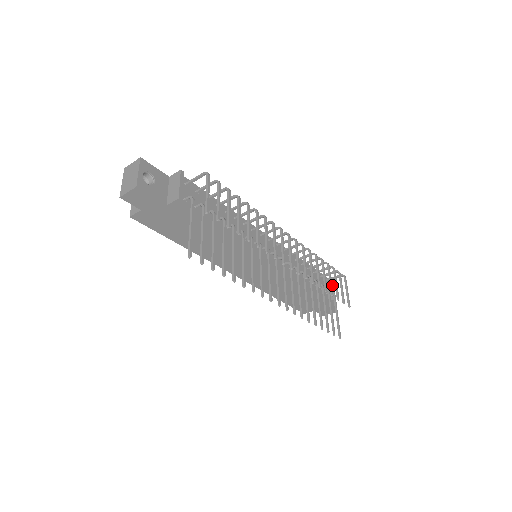
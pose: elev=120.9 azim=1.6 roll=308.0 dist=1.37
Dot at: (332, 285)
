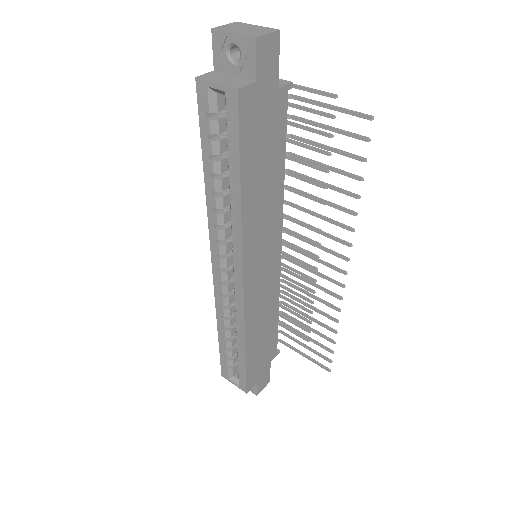
Dot at: occluded
